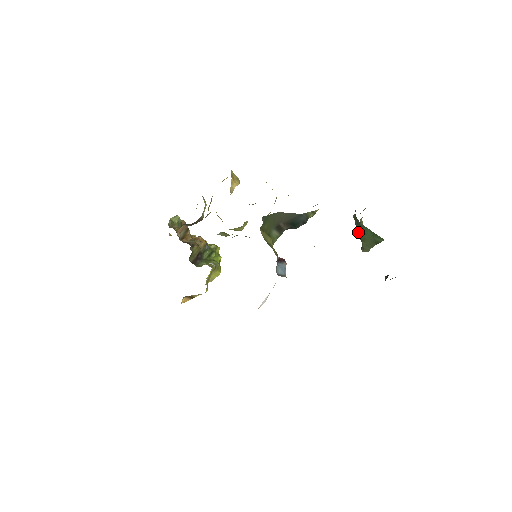
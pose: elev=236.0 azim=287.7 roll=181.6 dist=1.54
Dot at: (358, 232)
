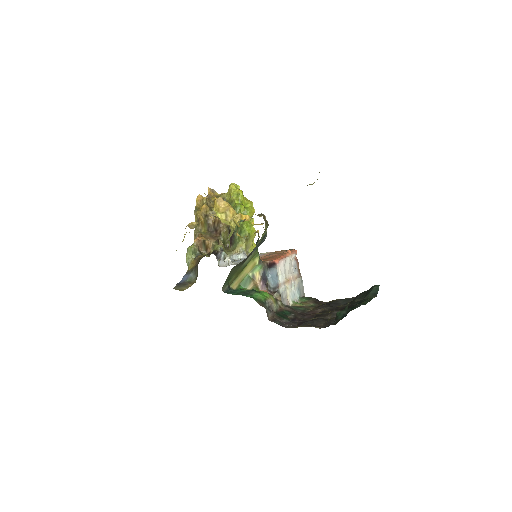
Dot at: occluded
